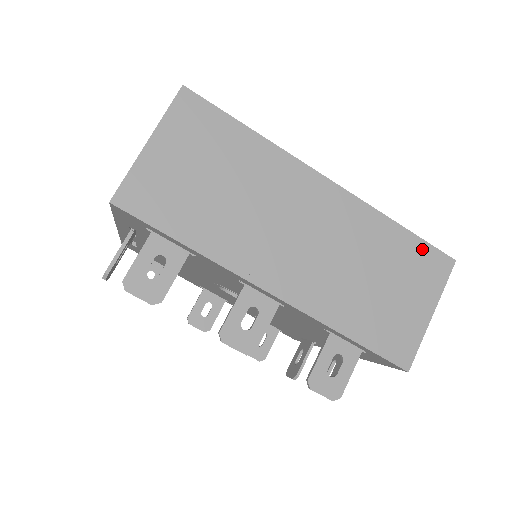
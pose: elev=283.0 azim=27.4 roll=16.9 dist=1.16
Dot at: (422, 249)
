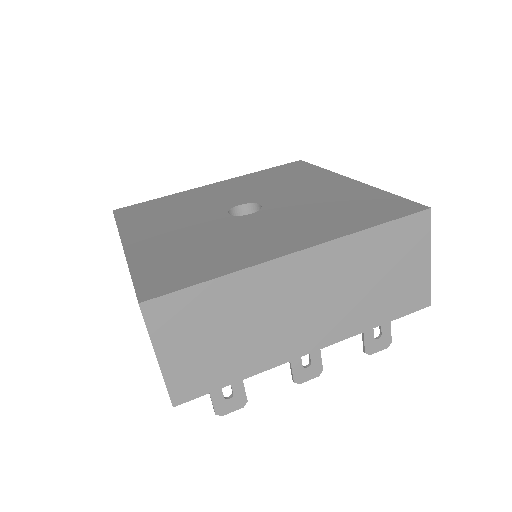
Dot at: (400, 226)
